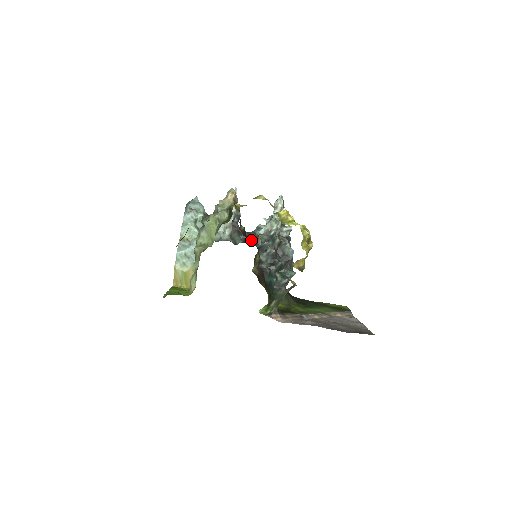
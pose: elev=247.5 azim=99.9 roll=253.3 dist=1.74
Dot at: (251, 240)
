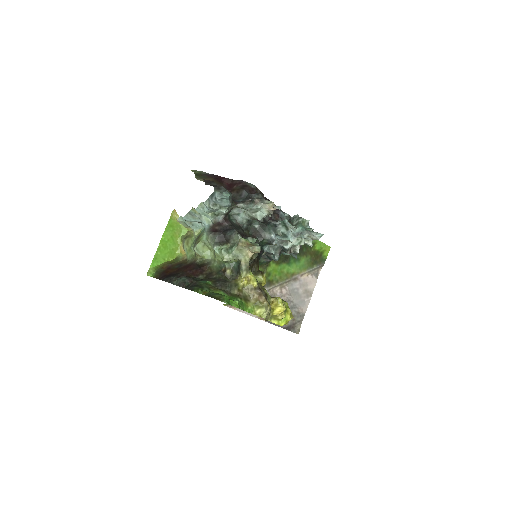
Dot at: (251, 269)
